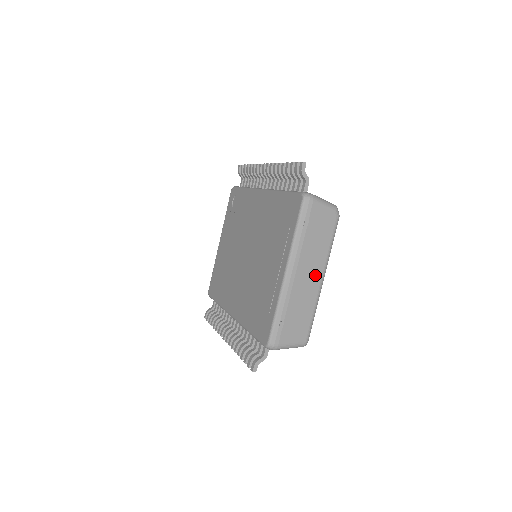
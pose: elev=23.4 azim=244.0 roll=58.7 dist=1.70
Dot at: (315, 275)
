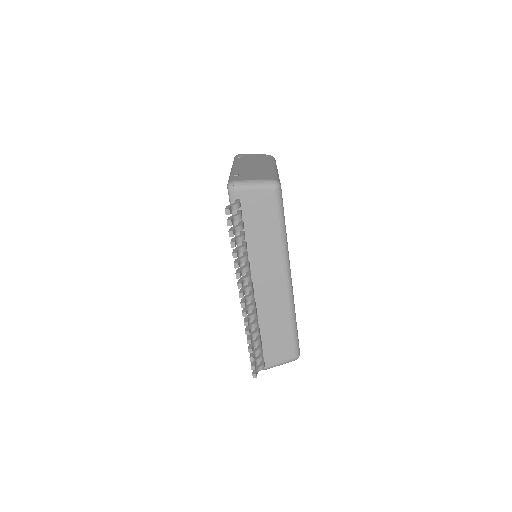
Dot at: (263, 165)
